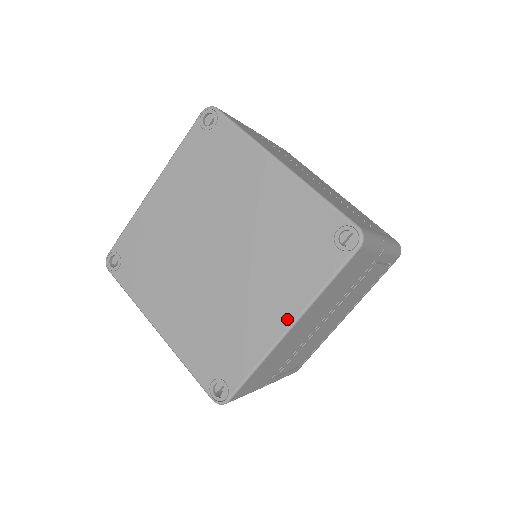
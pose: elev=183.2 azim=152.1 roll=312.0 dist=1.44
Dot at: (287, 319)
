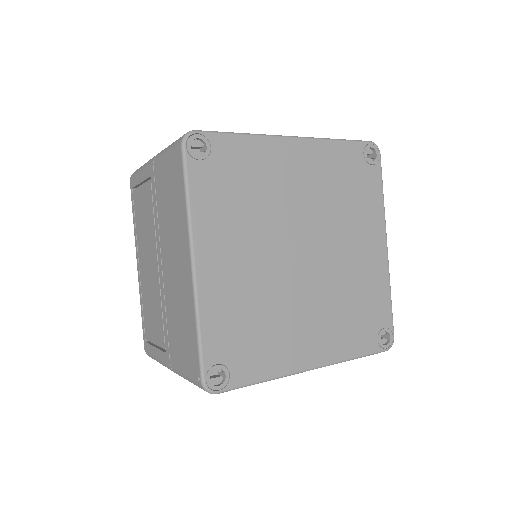
Dot at: (317, 361)
